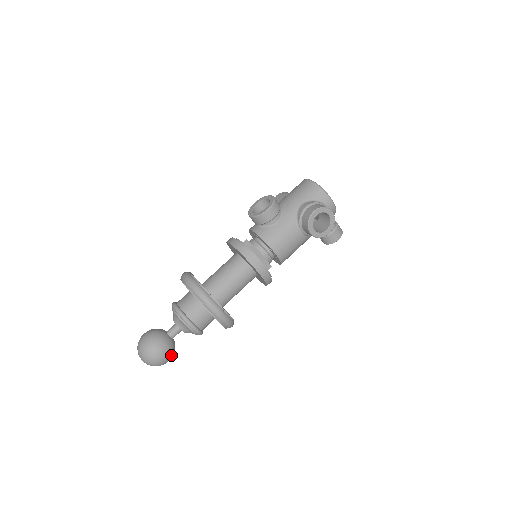
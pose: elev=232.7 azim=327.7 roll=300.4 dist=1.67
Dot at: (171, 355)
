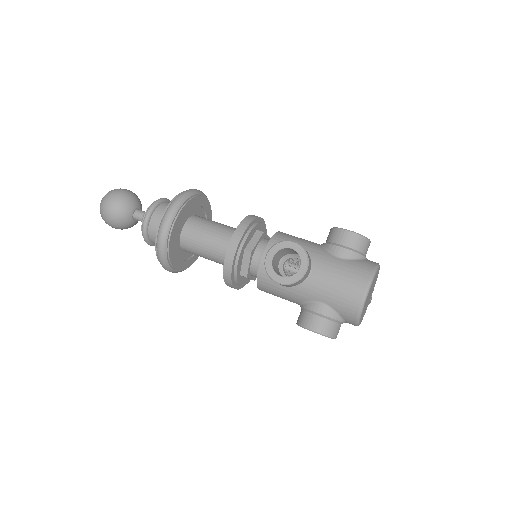
Dot at: occluded
